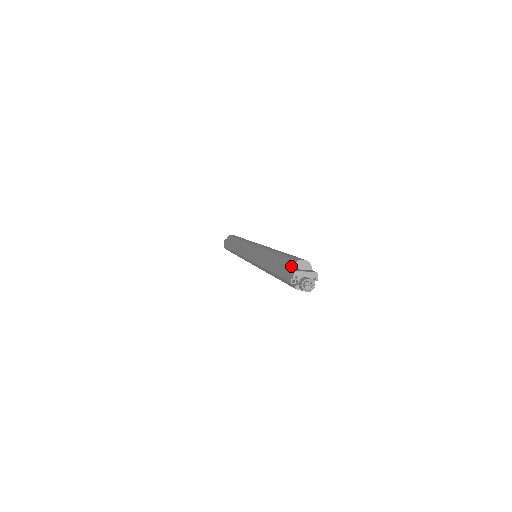
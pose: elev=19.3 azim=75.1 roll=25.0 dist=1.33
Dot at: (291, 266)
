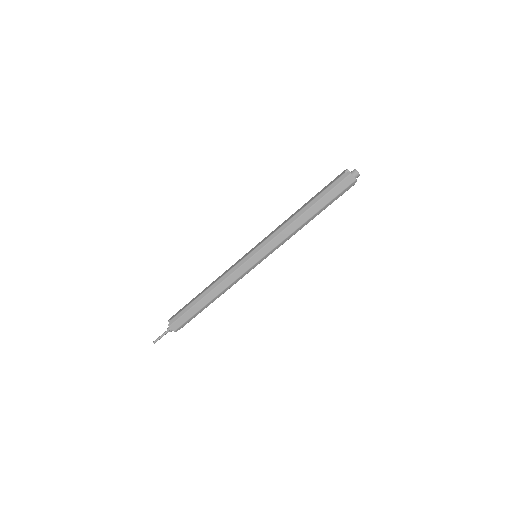
Dot at: (339, 175)
